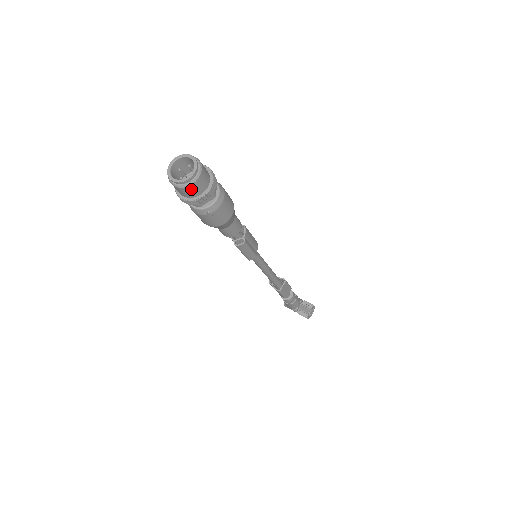
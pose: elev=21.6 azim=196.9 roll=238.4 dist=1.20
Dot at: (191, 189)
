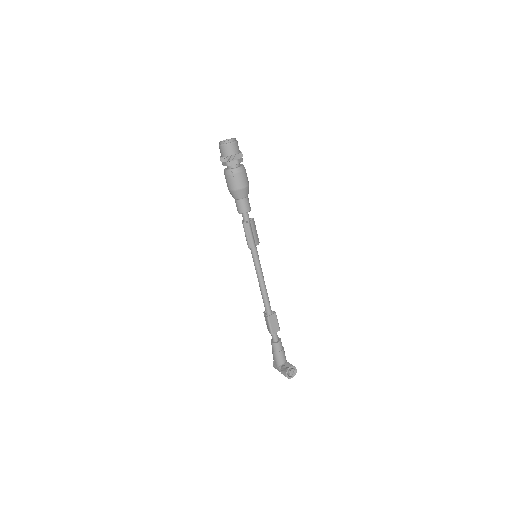
Dot at: (227, 148)
